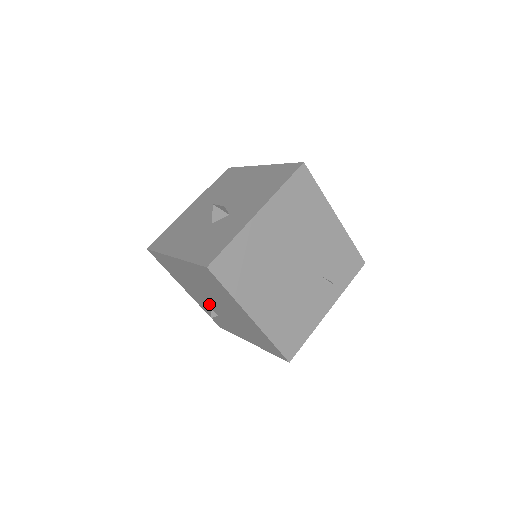
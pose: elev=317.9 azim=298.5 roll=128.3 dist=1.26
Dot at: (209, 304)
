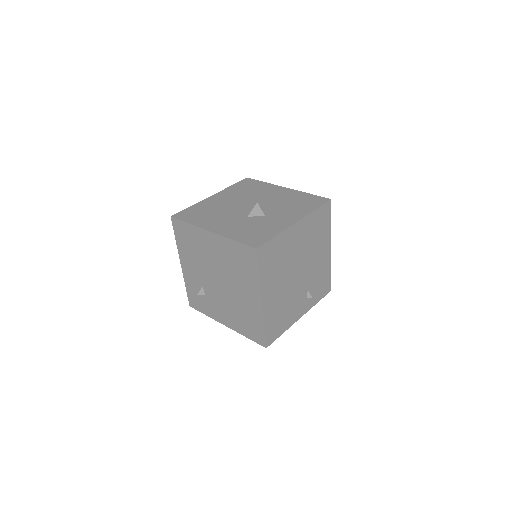
Dot at: (206, 282)
